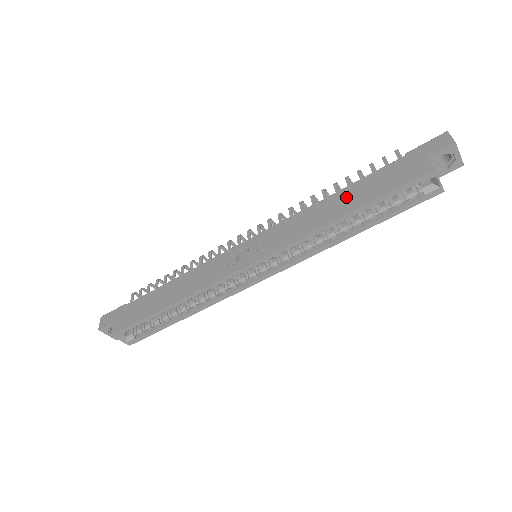
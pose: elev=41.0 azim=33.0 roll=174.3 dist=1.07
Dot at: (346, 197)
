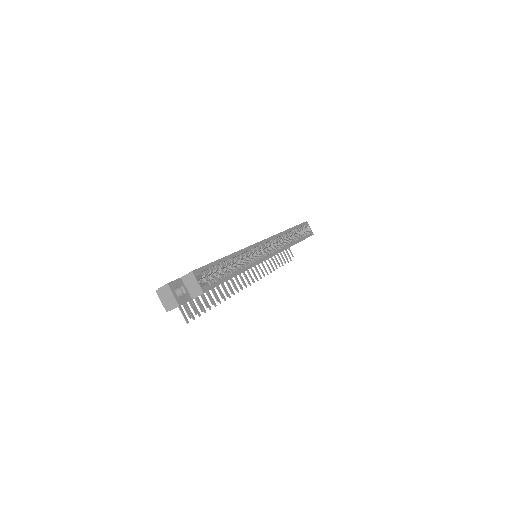
Dot at: occluded
